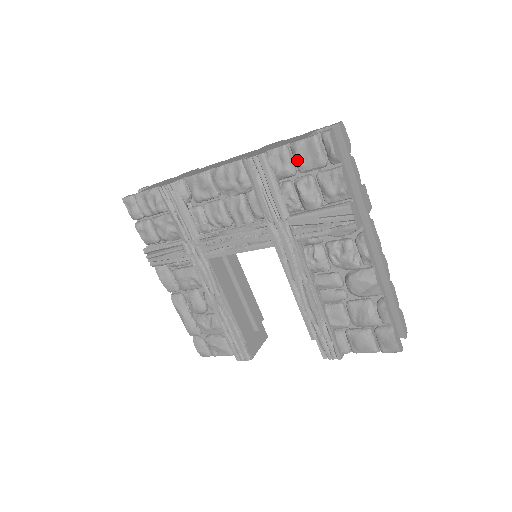
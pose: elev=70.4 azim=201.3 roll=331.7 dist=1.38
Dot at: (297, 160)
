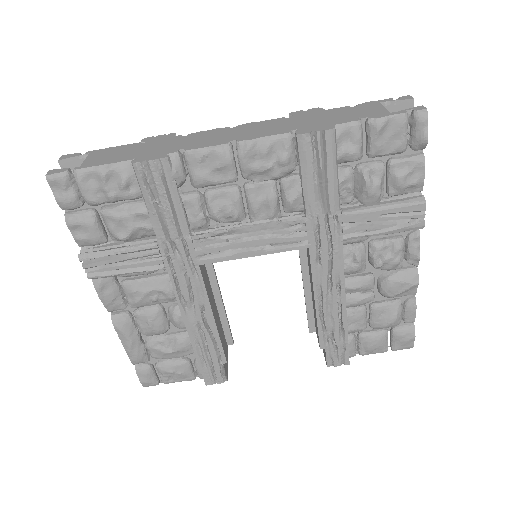
Dot at: (374, 141)
